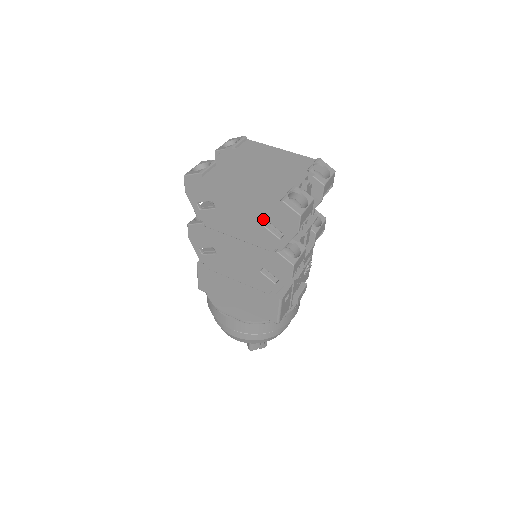
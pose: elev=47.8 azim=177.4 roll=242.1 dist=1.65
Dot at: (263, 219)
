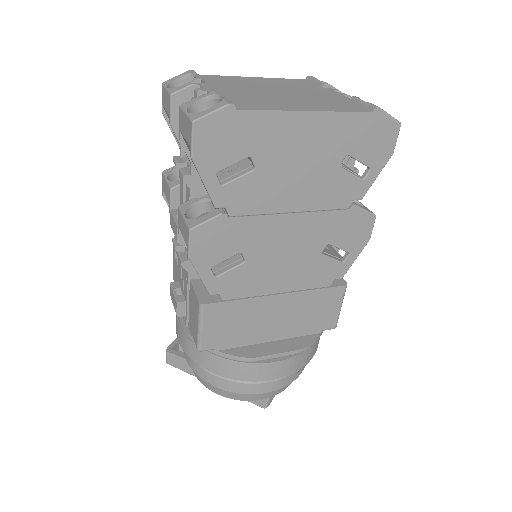
Dot at: (341, 154)
